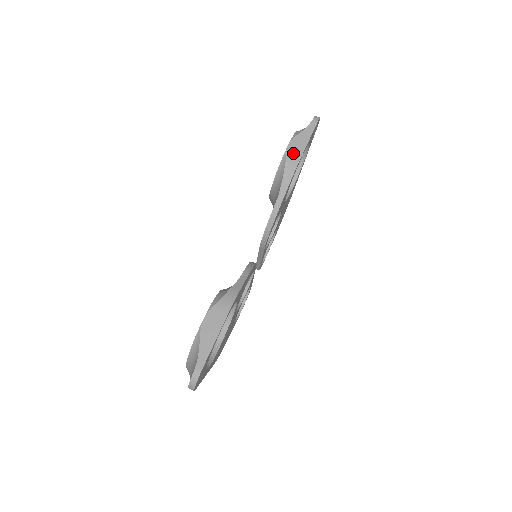
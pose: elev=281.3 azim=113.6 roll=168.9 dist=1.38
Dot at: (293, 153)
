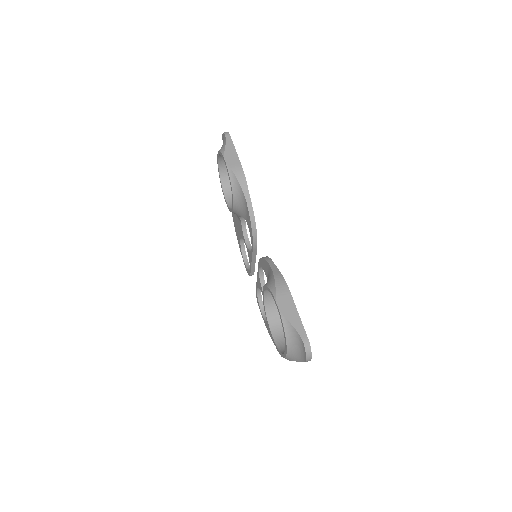
Dot at: (233, 164)
